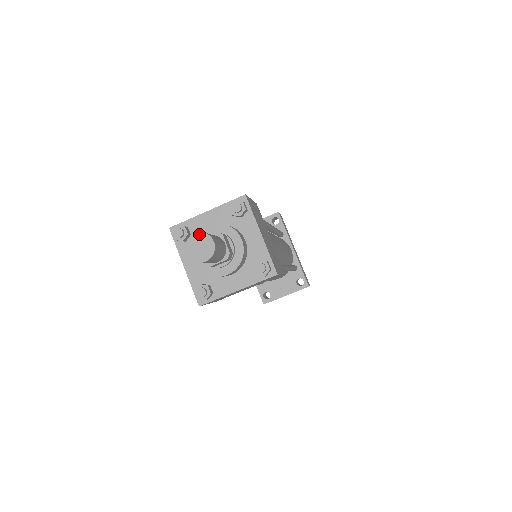
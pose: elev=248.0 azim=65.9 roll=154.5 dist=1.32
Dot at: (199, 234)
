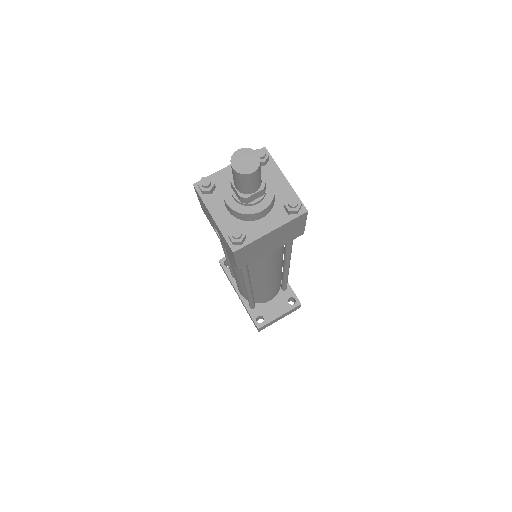
Dot at: (243, 150)
